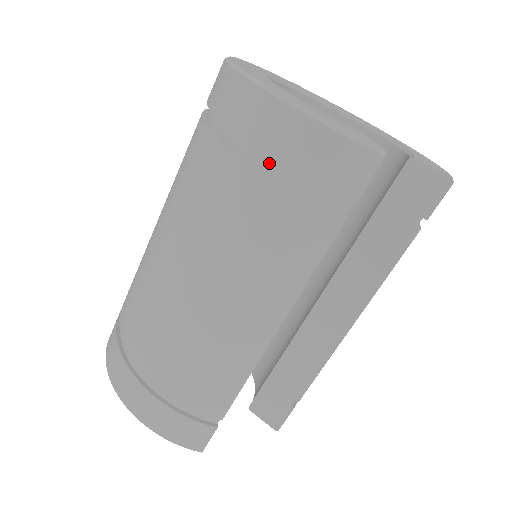
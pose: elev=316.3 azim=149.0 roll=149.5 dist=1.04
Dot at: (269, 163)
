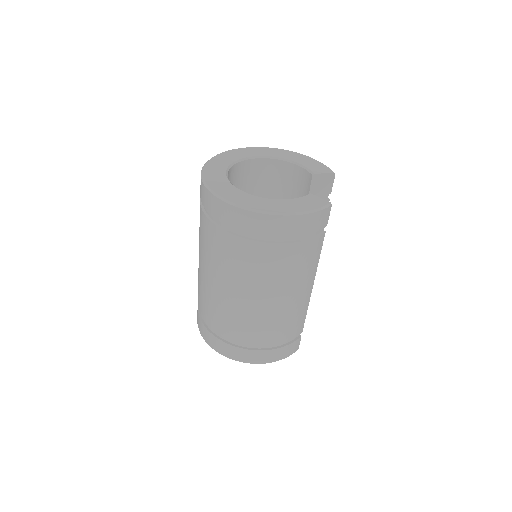
Dot at: (289, 238)
